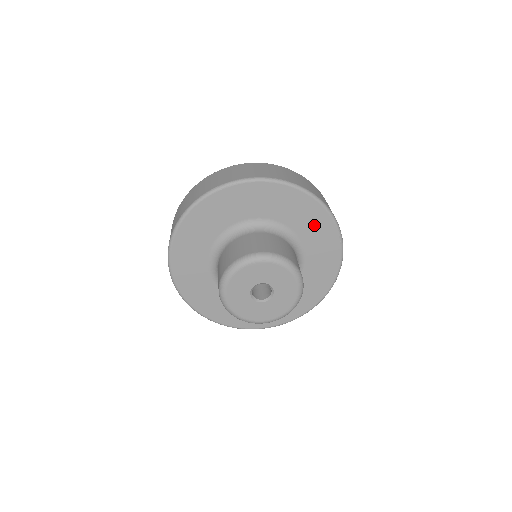
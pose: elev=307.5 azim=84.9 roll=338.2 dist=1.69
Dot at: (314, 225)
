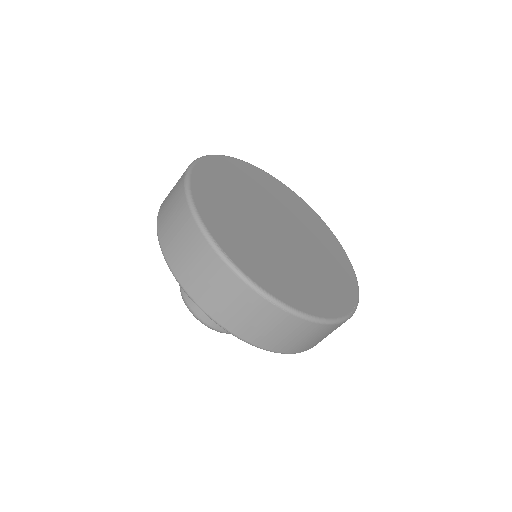
Dot at: occluded
